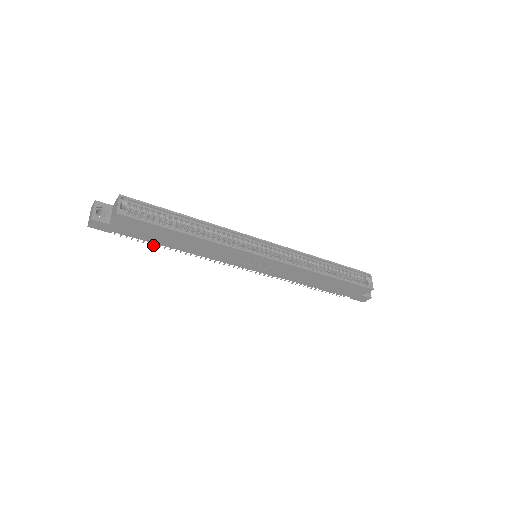
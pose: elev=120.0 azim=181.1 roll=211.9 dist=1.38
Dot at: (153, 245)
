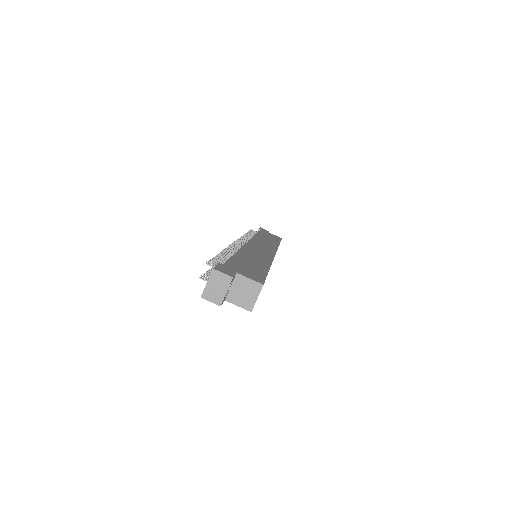
Dot at: occluded
